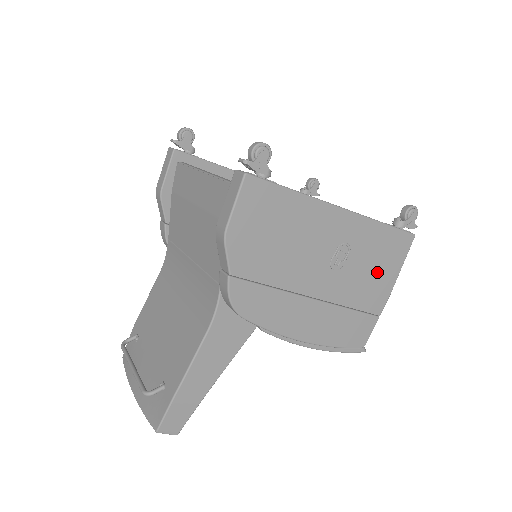
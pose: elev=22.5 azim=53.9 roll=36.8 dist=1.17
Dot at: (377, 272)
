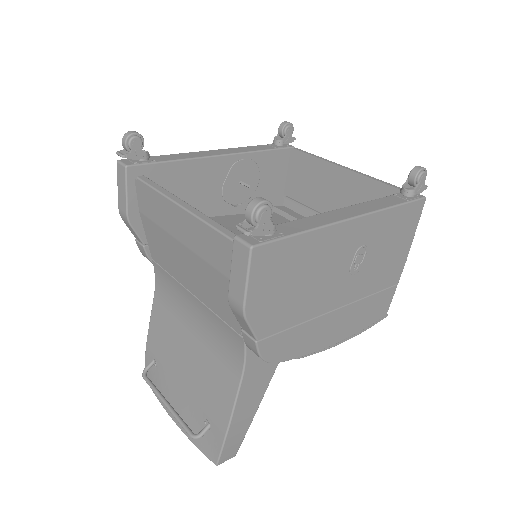
Dot at: (393, 251)
